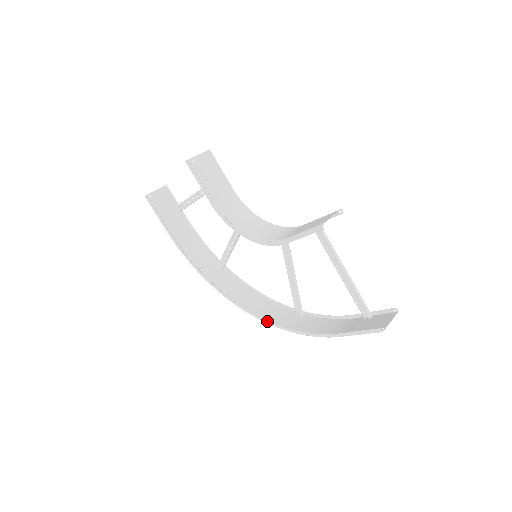
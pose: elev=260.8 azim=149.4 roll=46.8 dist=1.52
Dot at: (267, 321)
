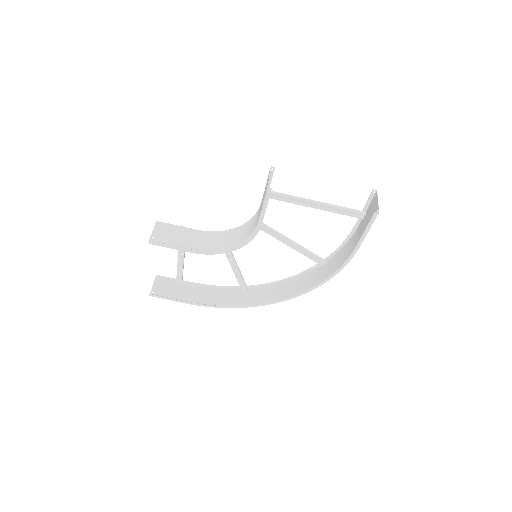
Dot at: (308, 290)
